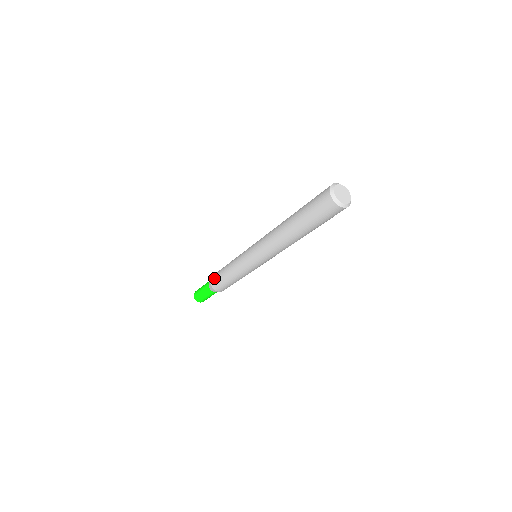
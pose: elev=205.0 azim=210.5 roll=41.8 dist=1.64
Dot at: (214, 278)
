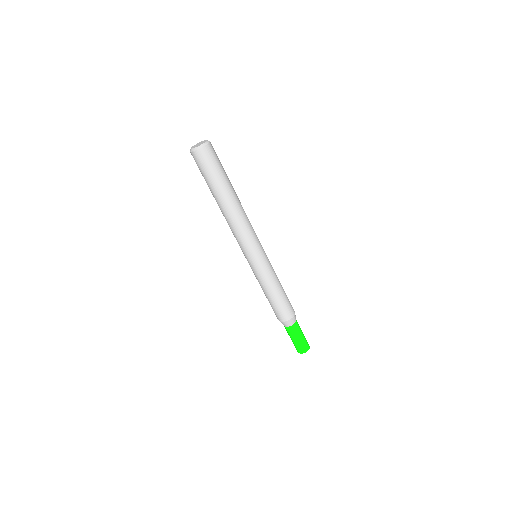
Dot at: occluded
